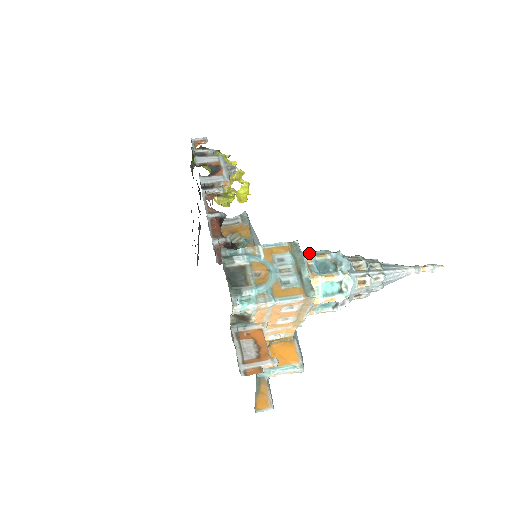
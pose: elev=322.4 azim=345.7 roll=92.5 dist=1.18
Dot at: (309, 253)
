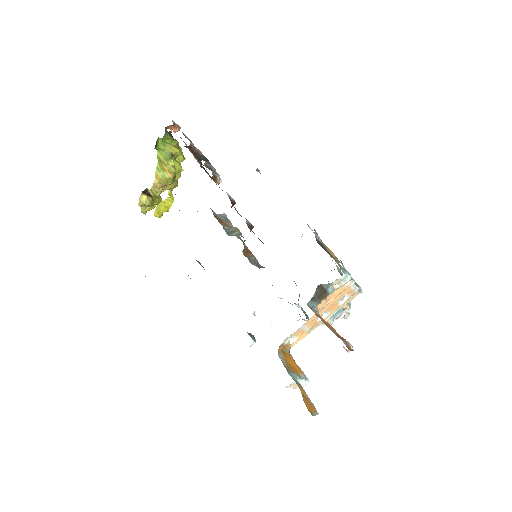
Dot at: occluded
